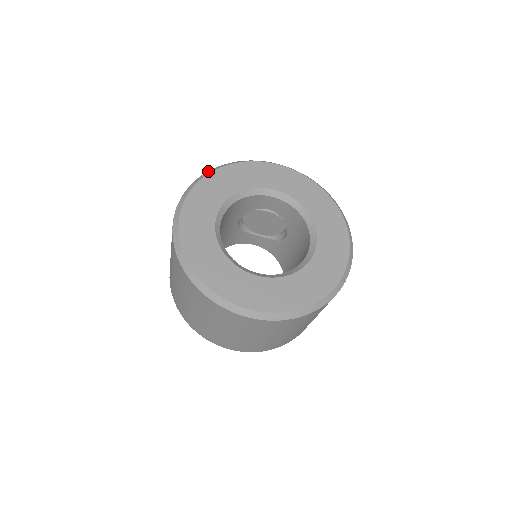
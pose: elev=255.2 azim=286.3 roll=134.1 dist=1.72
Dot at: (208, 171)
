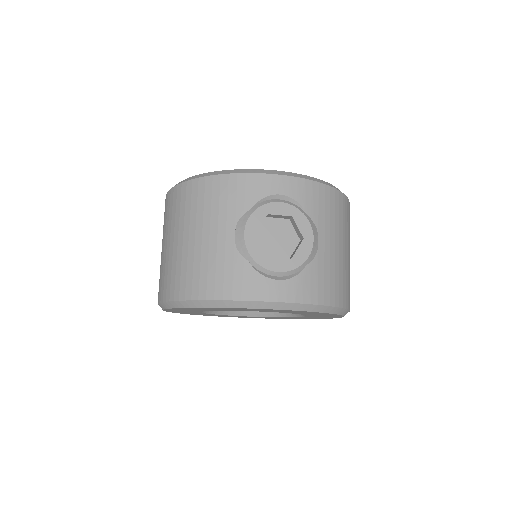
Dot at: (179, 302)
